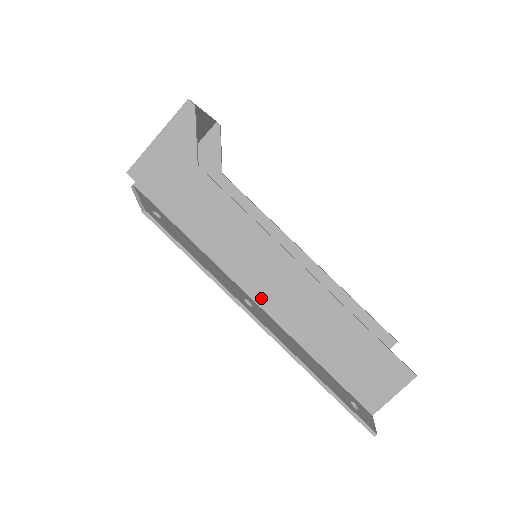
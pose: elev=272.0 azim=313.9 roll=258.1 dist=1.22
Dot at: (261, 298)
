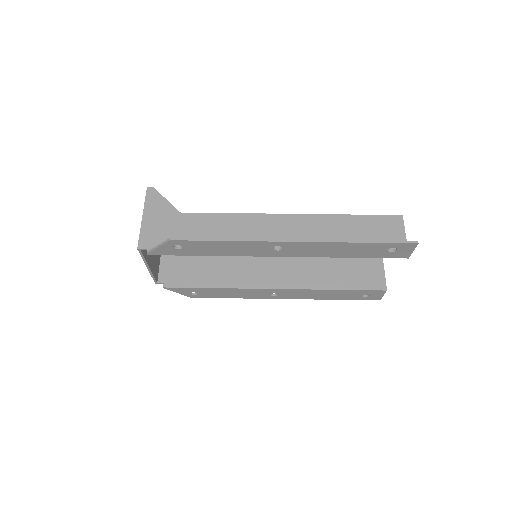
Dot at: occluded
